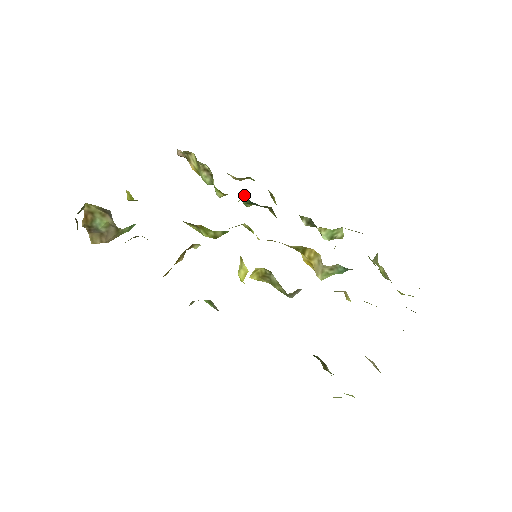
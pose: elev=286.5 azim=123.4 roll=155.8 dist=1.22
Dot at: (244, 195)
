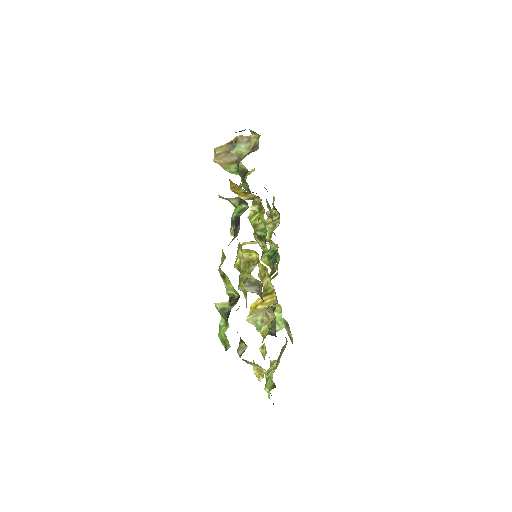
Dot at: (277, 249)
